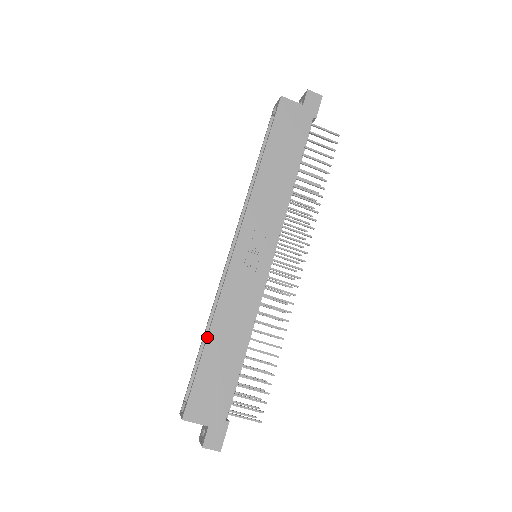
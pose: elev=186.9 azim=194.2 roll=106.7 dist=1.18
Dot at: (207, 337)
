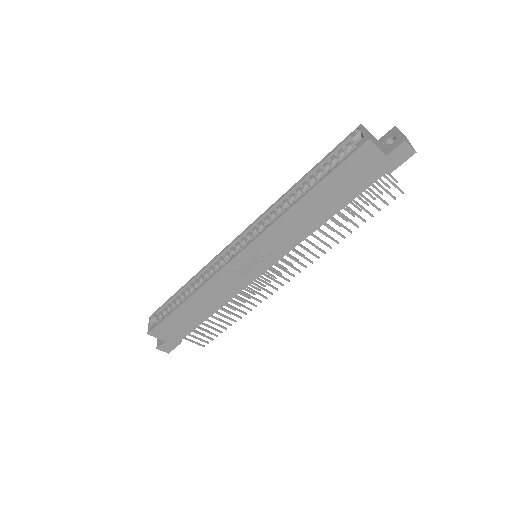
Dot at: (185, 301)
